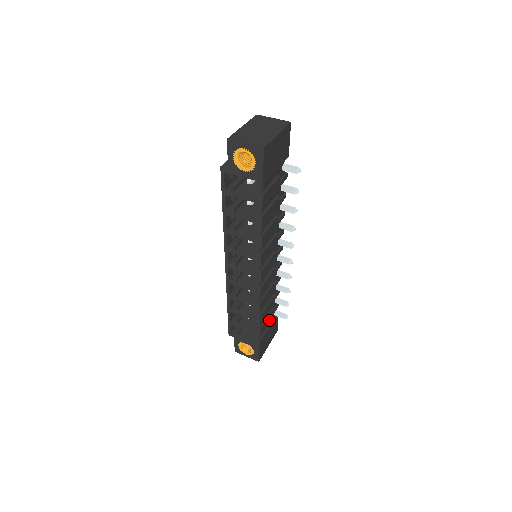
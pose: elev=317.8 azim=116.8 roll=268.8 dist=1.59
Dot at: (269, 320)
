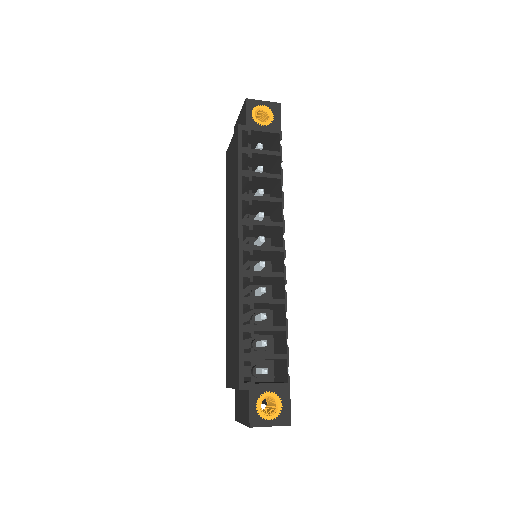
Dot at: (278, 361)
